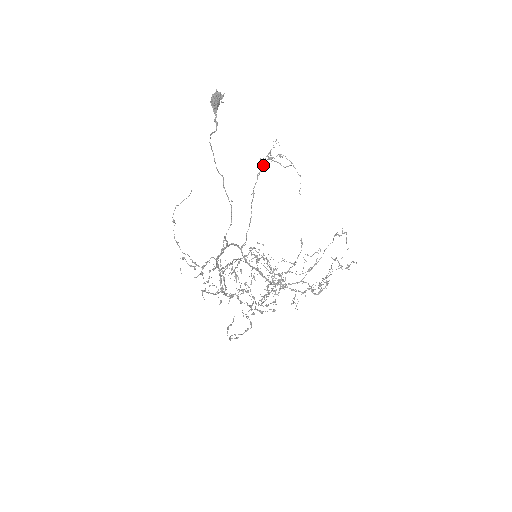
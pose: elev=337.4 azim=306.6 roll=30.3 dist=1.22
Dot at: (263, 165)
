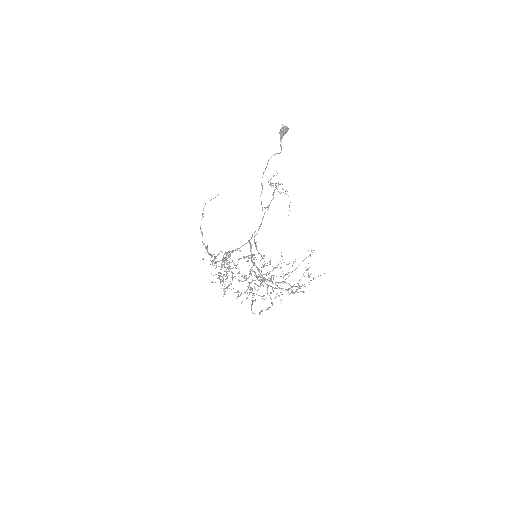
Dot at: (276, 187)
